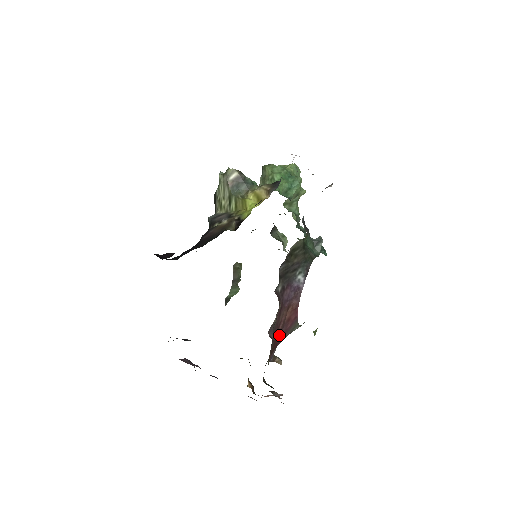
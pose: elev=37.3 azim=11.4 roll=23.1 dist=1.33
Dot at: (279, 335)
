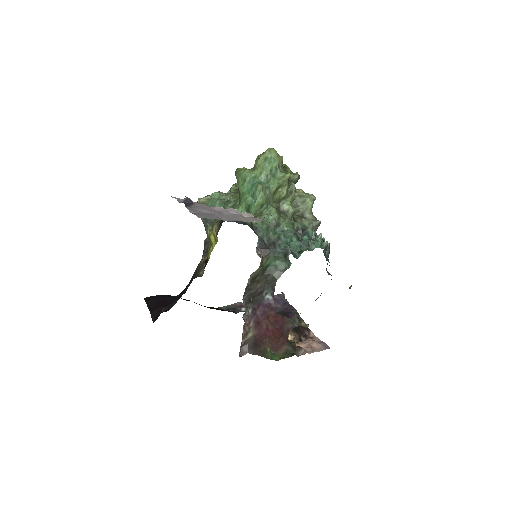
Dot at: (275, 328)
